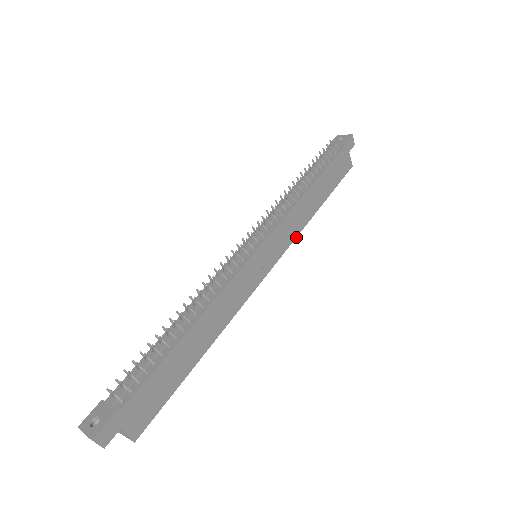
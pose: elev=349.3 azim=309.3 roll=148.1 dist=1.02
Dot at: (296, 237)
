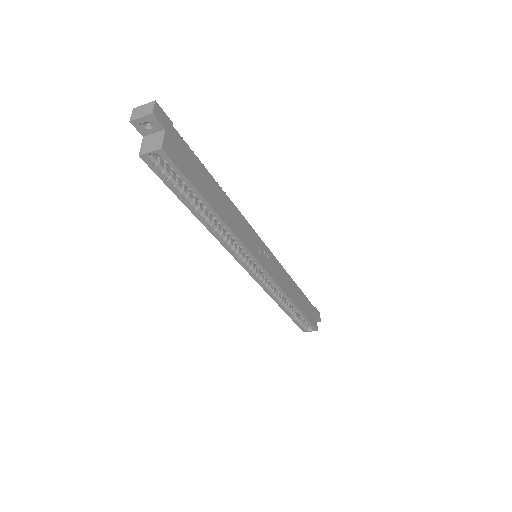
Dot at: (282, 289)
